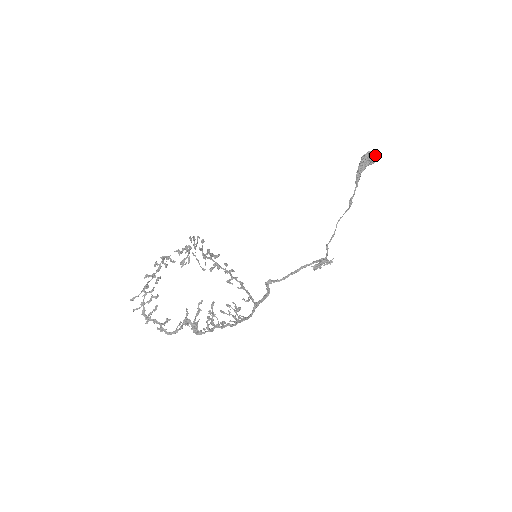
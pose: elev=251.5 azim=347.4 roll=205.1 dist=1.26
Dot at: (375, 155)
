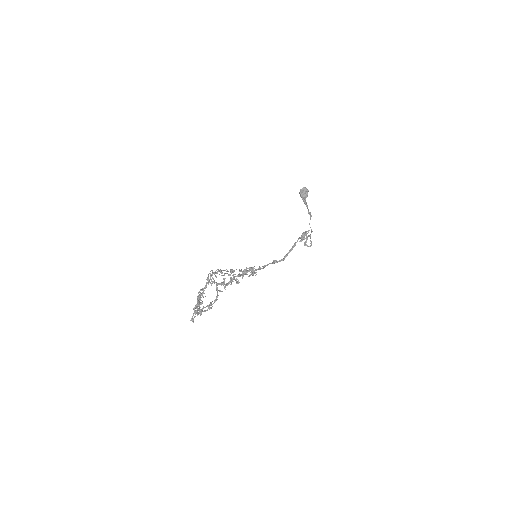
Dot at: (305, 188)
